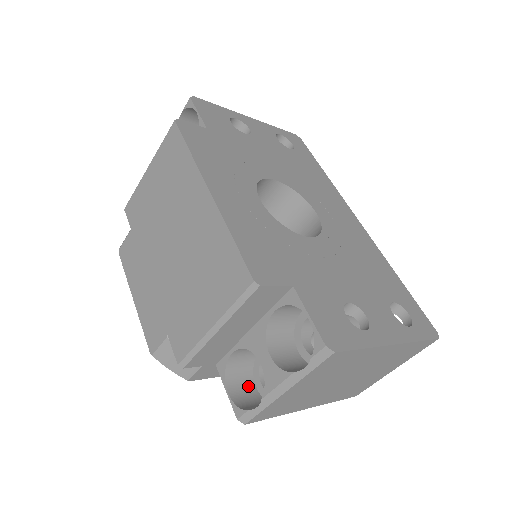
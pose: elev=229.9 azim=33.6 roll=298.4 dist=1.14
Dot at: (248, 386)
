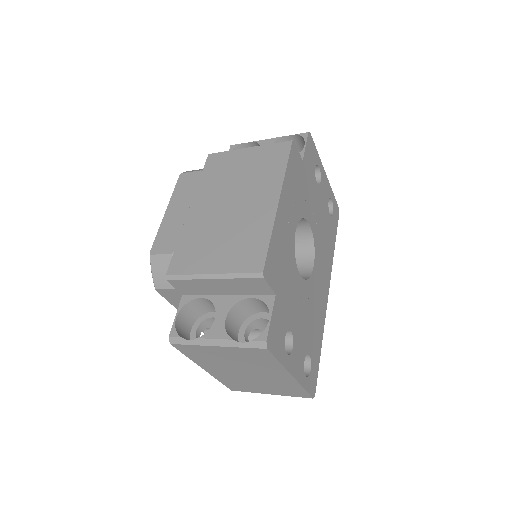
Dot at: (188, 325)
